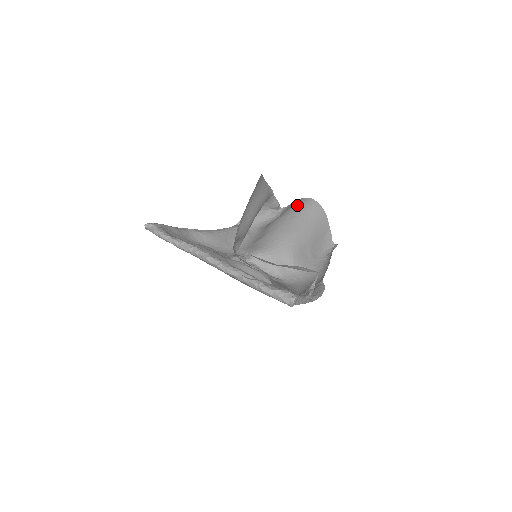
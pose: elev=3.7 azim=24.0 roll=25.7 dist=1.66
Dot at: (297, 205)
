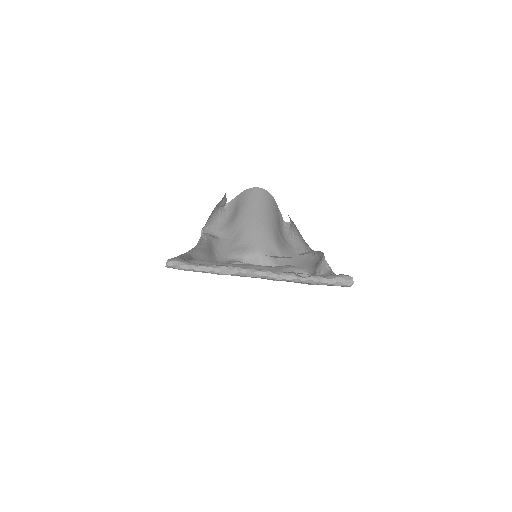
Dot at: (250, 197)
